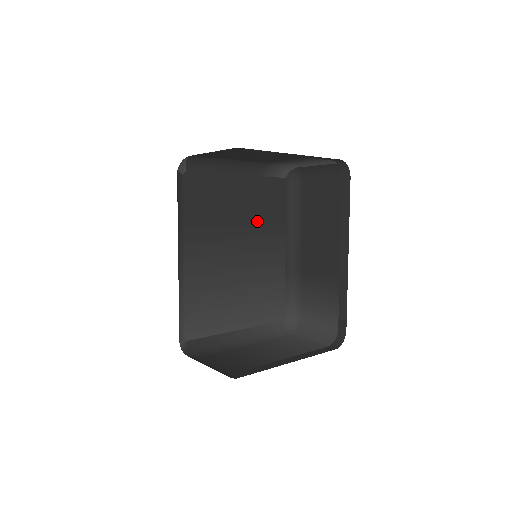
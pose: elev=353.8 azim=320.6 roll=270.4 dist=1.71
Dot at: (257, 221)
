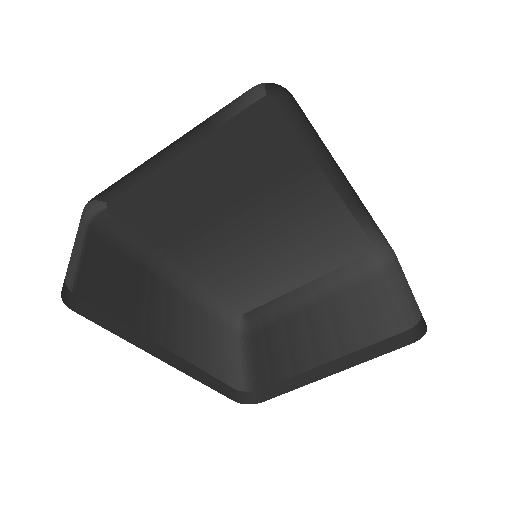
Dot at: (254, 183)
